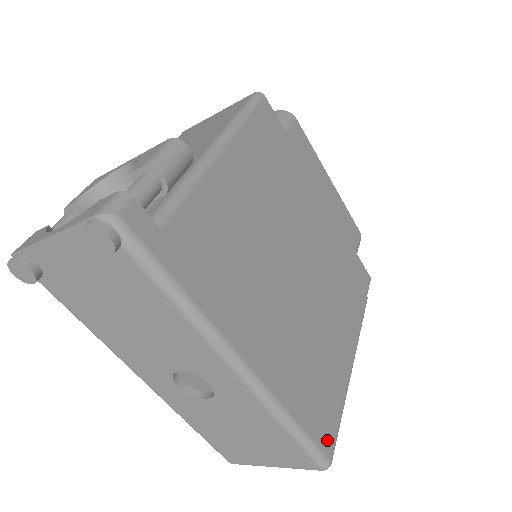
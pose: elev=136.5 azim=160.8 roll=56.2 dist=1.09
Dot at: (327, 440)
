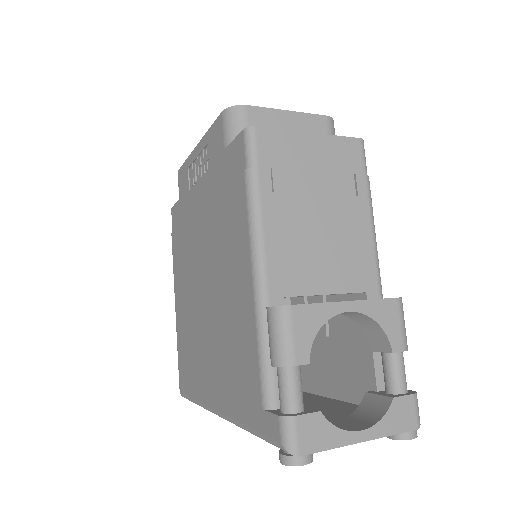
Dot at: occluded
